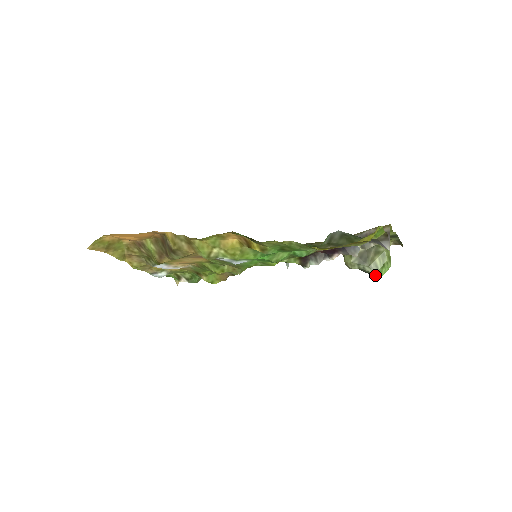
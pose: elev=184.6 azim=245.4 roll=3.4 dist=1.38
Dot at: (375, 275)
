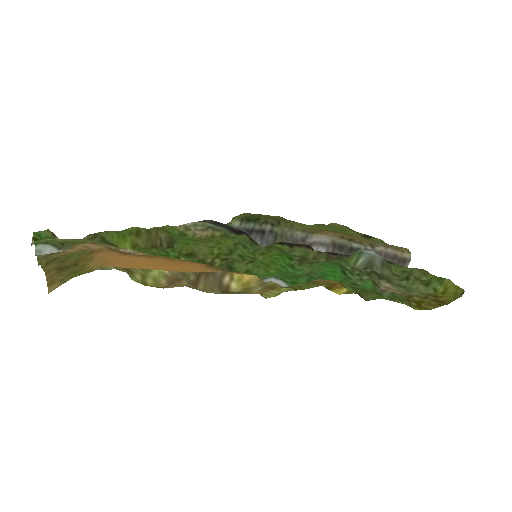
Dot at: occluded
